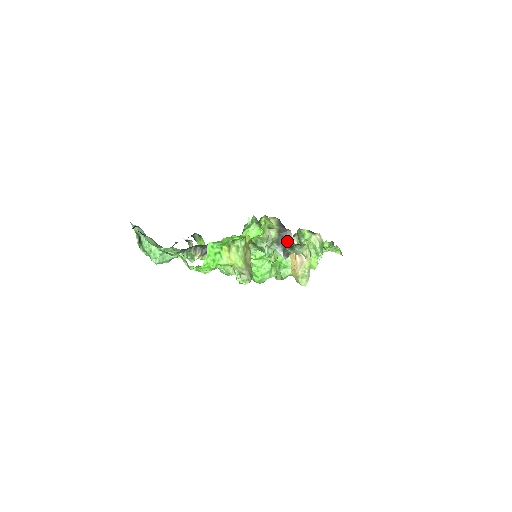
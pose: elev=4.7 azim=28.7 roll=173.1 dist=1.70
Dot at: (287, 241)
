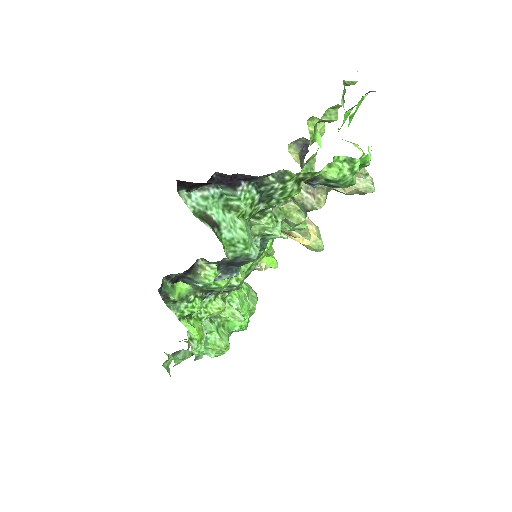
Dot at: occluded
